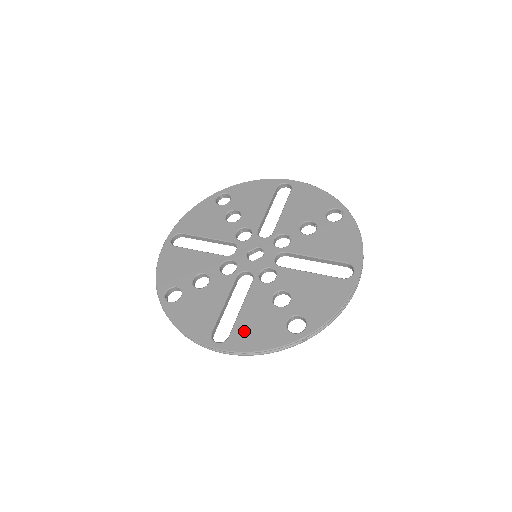
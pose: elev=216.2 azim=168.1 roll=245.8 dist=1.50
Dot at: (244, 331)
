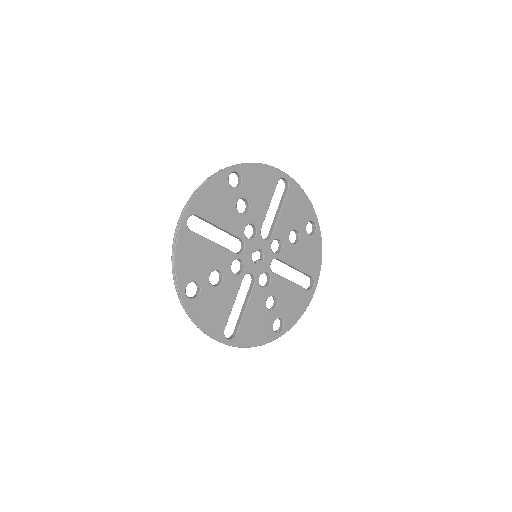
Dot at: (247, 330)
